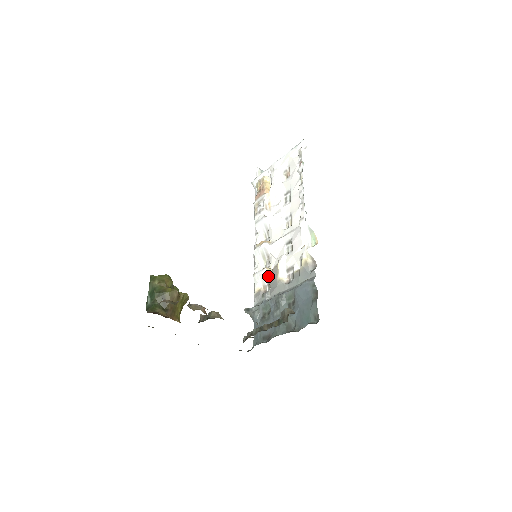
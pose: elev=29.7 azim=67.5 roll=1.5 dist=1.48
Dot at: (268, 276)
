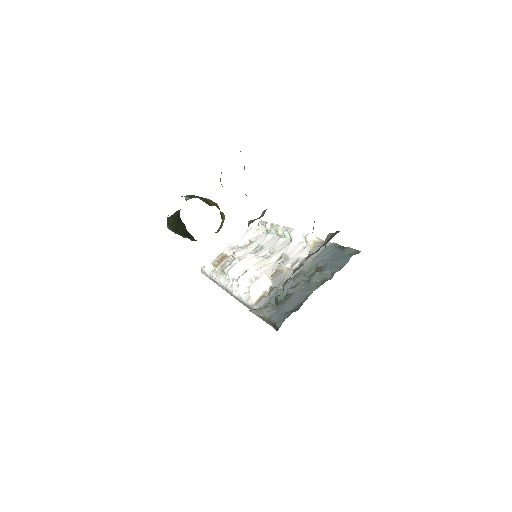
Dot at: (269, 279)
